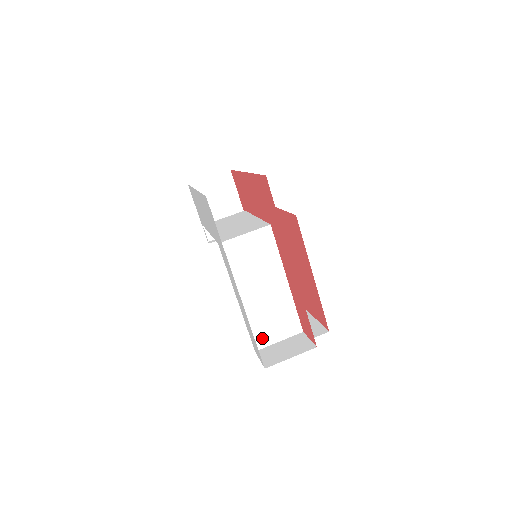
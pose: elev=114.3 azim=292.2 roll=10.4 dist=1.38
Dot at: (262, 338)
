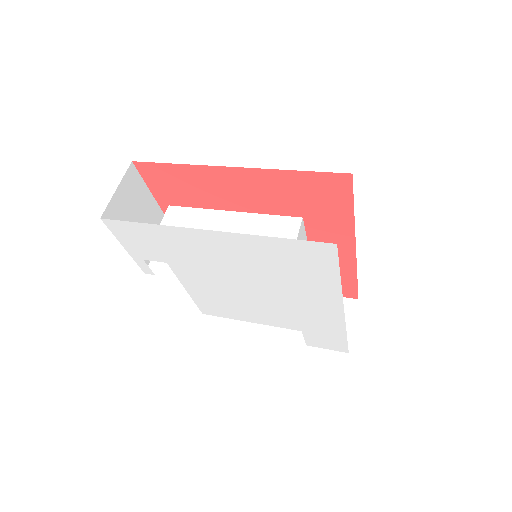
Dot at: occluded
